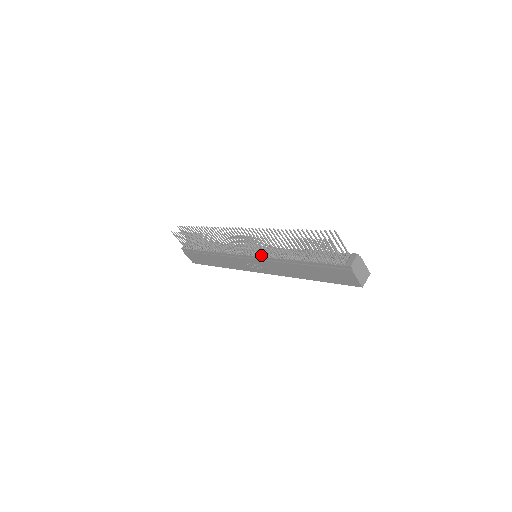
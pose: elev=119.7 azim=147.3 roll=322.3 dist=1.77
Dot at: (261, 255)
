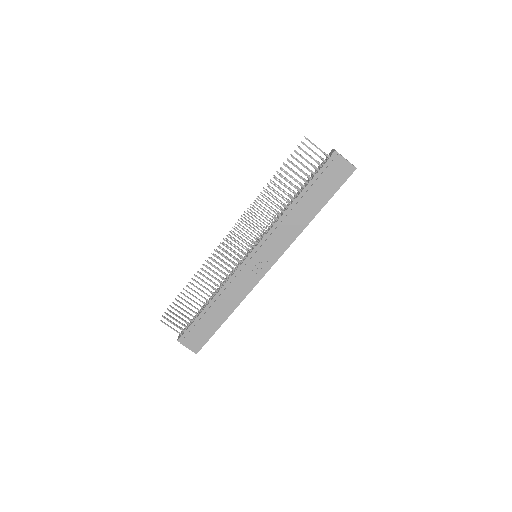
Dot at: (260, 239)
